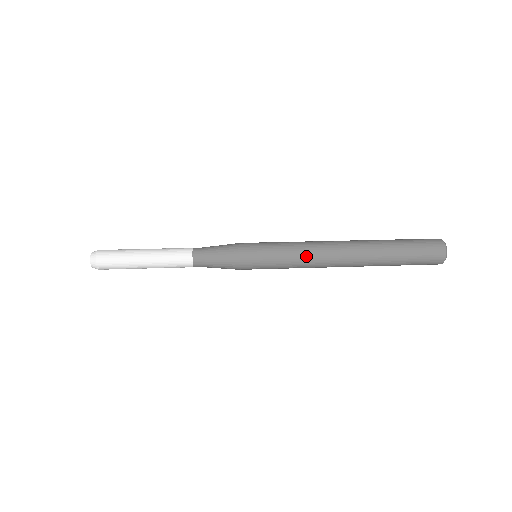
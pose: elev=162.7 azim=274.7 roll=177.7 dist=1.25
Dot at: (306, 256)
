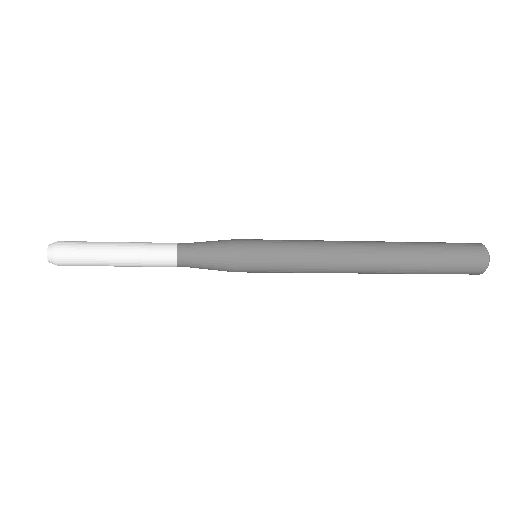
Dot at: (318, 246)
